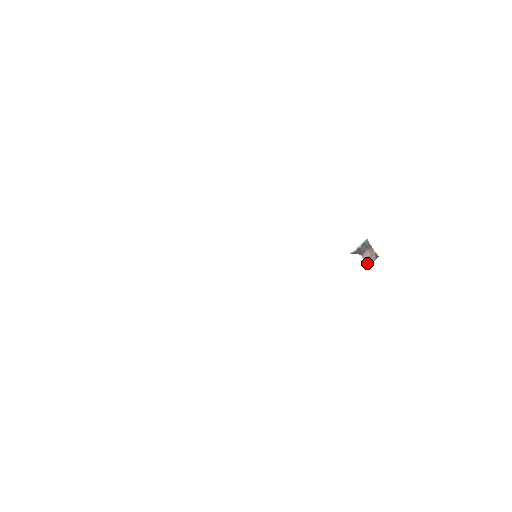
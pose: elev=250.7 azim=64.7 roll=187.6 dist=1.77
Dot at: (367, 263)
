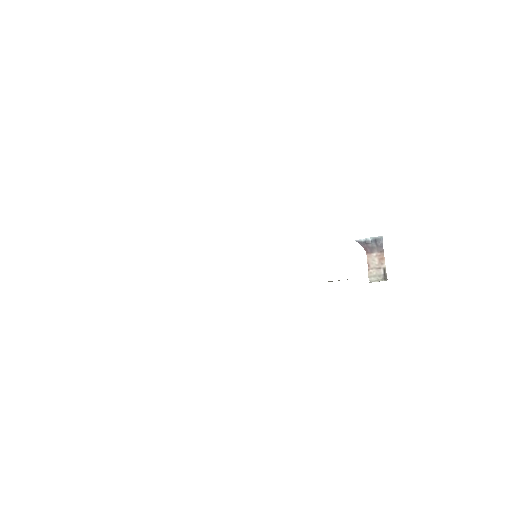
Dot at: (370, 275)
